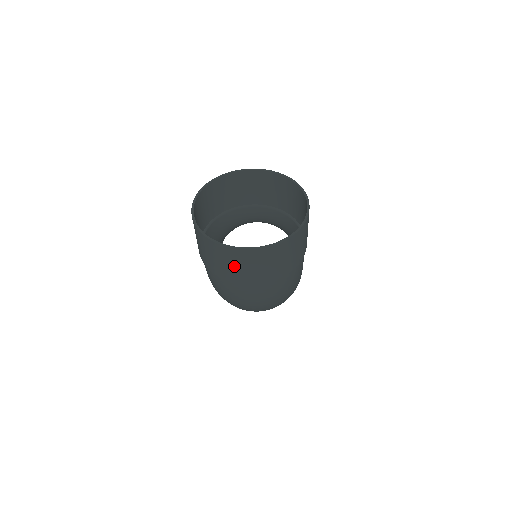
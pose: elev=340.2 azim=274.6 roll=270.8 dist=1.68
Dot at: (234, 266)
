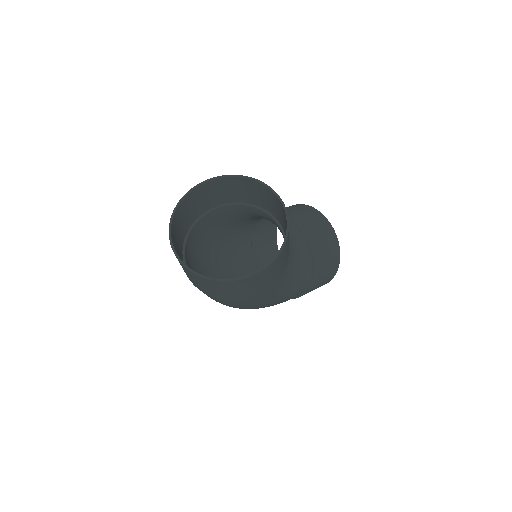
Dot at: occluded
